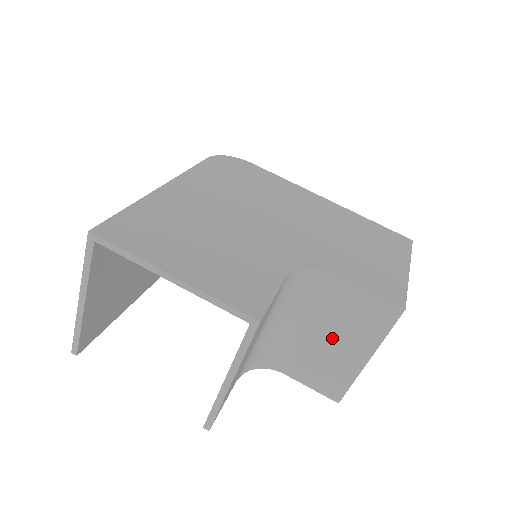
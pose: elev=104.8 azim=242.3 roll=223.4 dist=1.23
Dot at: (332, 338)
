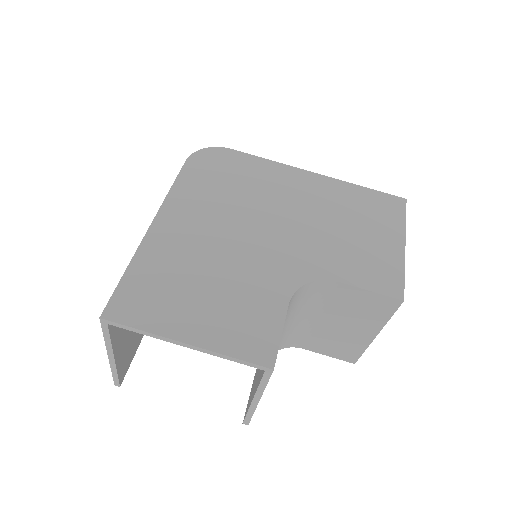
Dot at: (340, 323)
